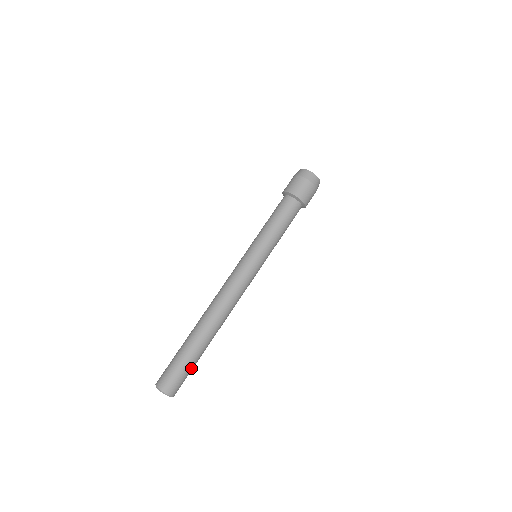
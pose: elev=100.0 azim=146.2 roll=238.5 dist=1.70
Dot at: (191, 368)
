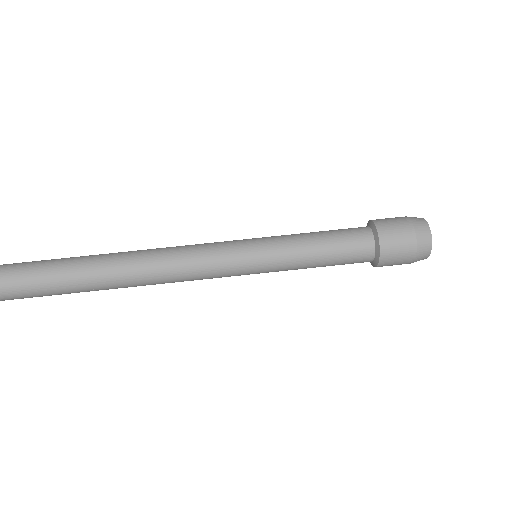
Dot at: (44, 294)
